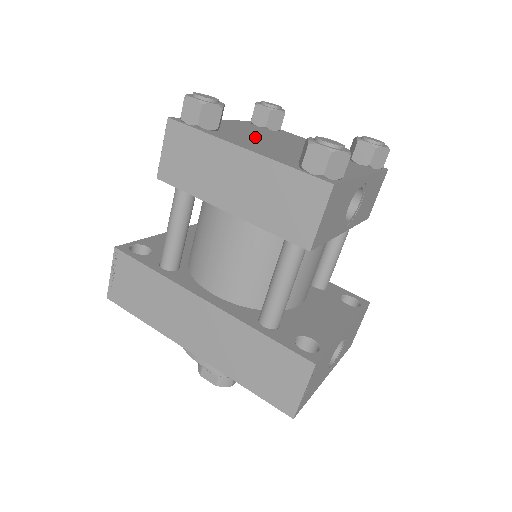
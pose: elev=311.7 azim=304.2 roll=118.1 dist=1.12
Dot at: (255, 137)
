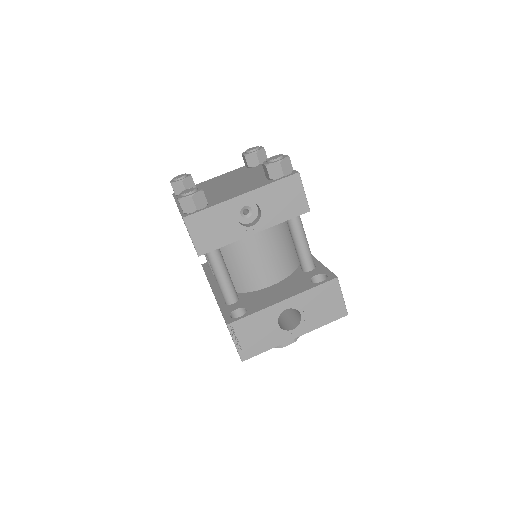
Dot at: (213, 186)
